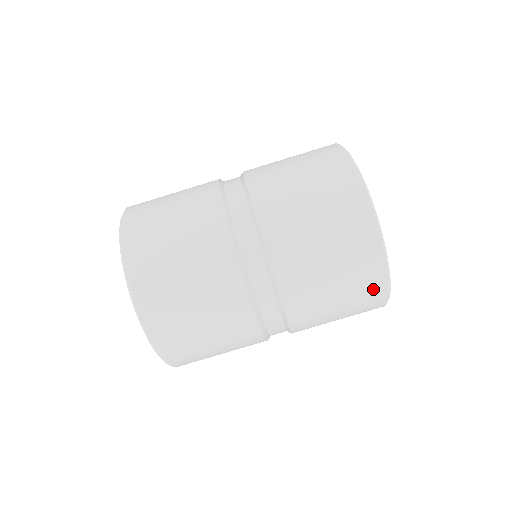
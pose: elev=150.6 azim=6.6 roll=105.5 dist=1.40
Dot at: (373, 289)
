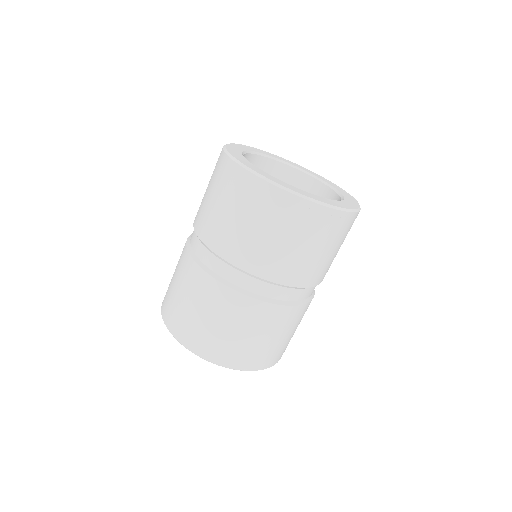
Dot at: (267, 198)
